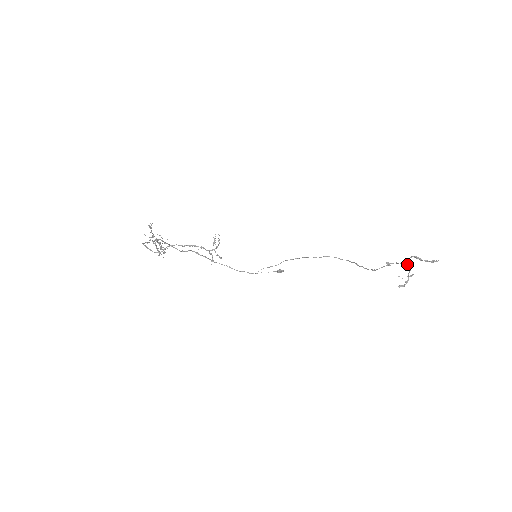
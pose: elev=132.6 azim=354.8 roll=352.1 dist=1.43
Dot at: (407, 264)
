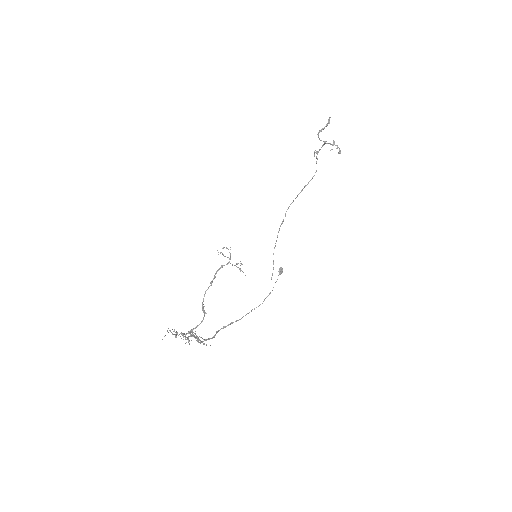
Dot at: (323, 145)
